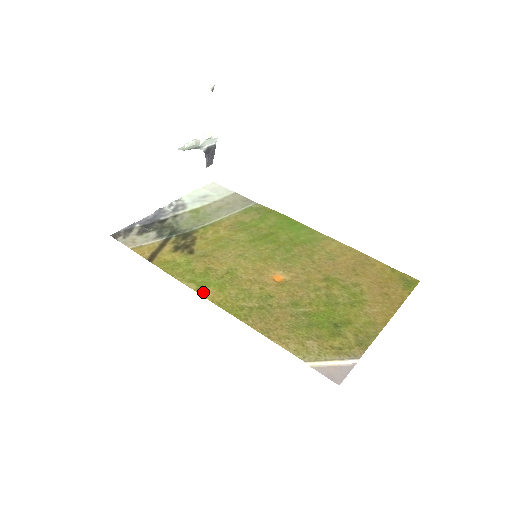
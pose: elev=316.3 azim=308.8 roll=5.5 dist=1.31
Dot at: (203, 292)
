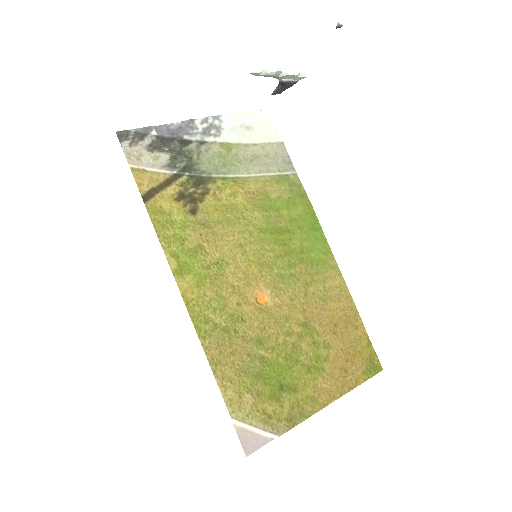
Dot at: (179, 278)
